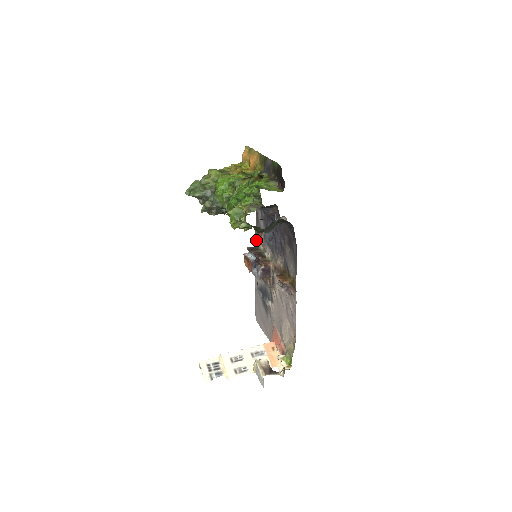
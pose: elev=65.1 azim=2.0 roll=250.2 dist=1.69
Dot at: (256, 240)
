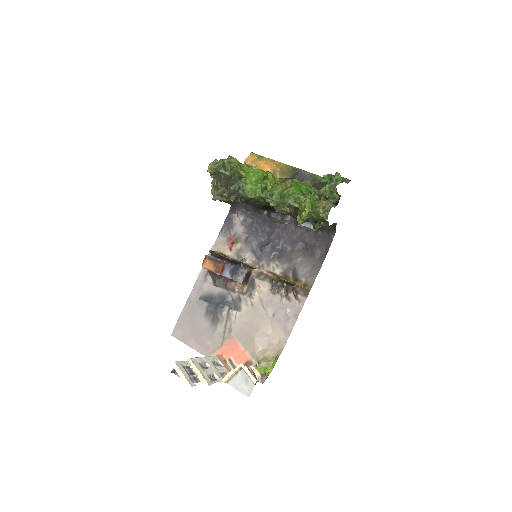
Dot at: (215, 245)
